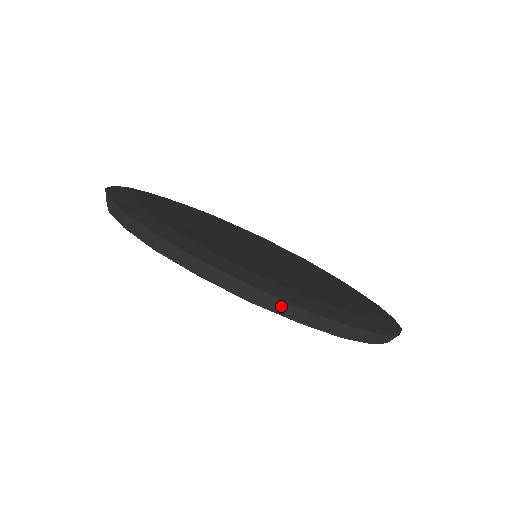
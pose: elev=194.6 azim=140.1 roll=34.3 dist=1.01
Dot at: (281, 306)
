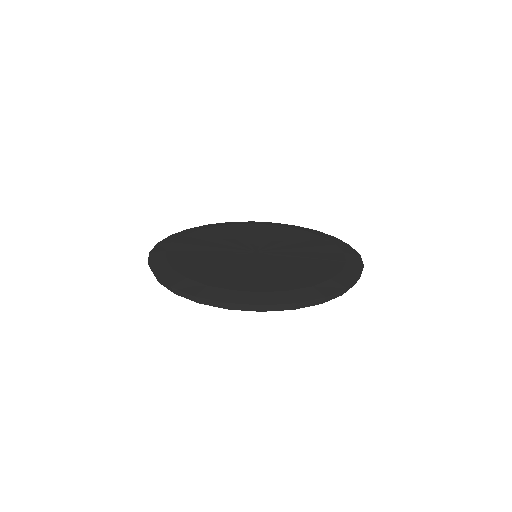
Dot at: (185, 295)
